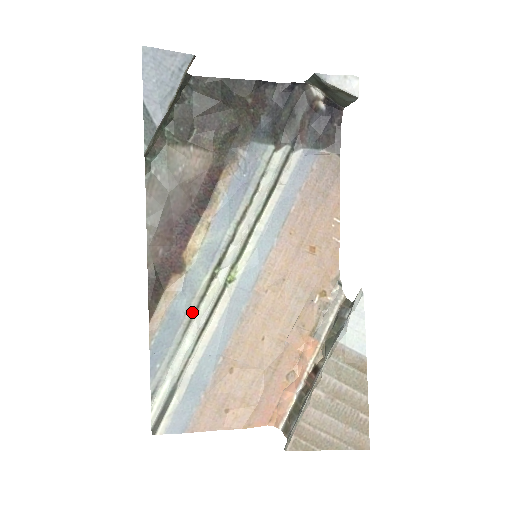
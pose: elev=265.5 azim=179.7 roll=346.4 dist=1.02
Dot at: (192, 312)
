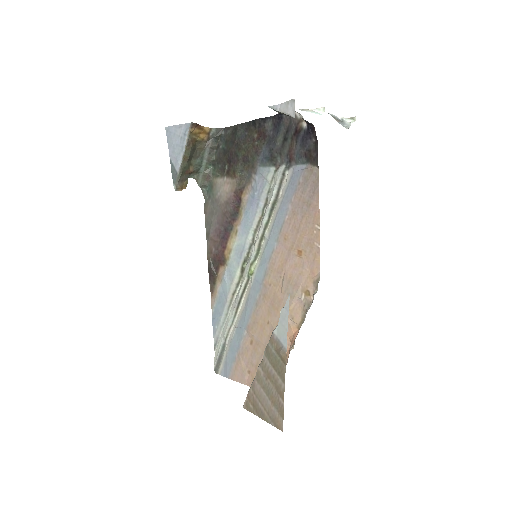
Dot at: (232, 294)
